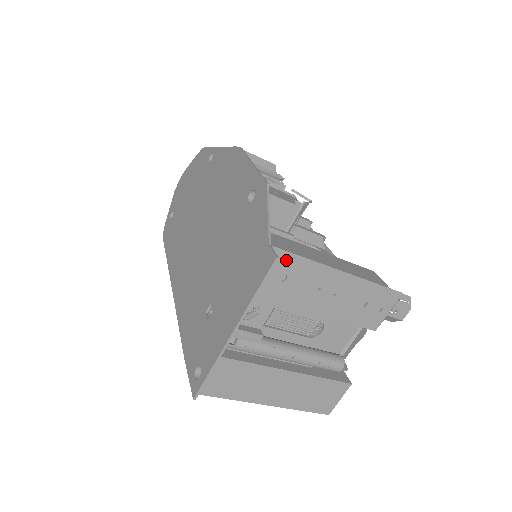
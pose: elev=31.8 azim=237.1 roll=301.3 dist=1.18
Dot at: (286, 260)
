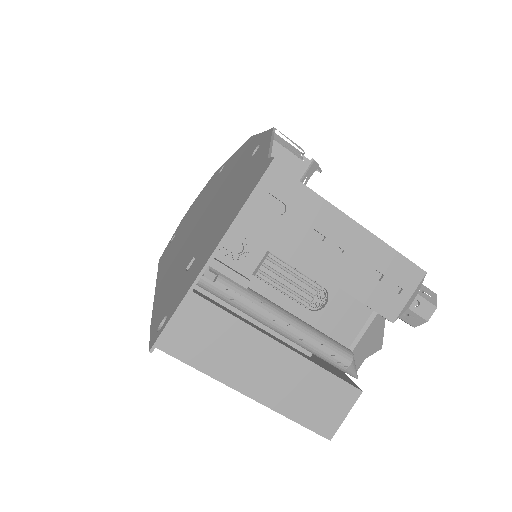
Dot at: (286, 185)
